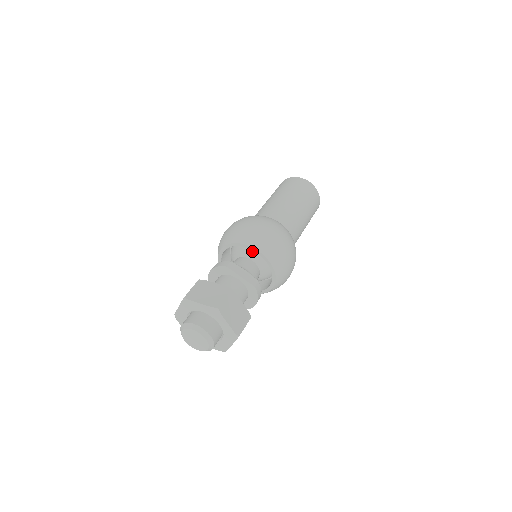
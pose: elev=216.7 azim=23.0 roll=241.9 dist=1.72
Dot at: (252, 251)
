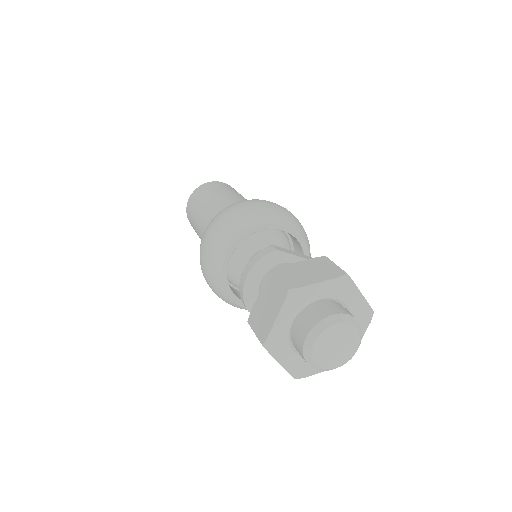
Dot at: (268, 237)
